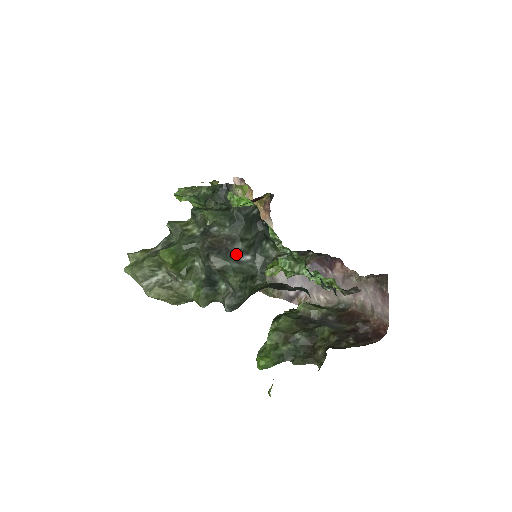
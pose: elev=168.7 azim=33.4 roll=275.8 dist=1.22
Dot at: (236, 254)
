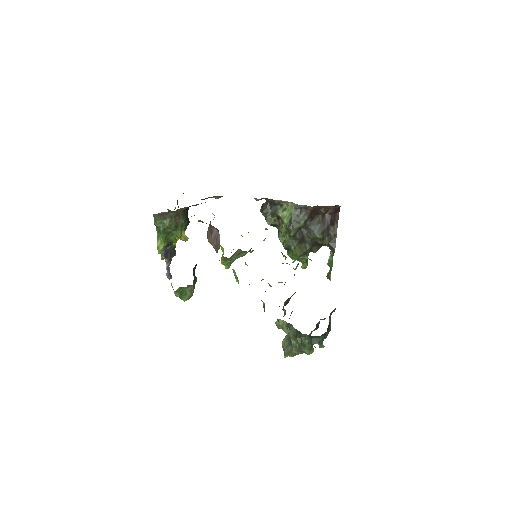
Dot at: occluded
